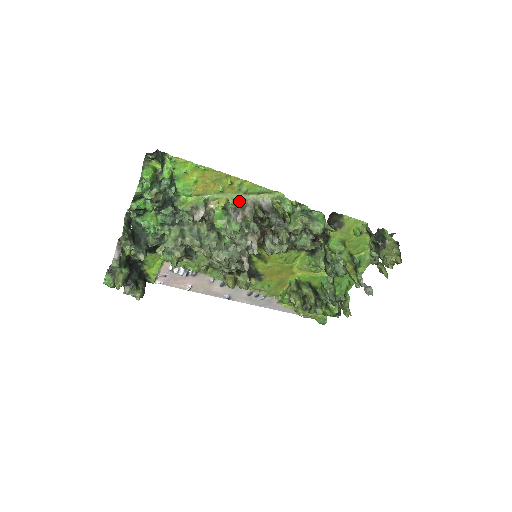
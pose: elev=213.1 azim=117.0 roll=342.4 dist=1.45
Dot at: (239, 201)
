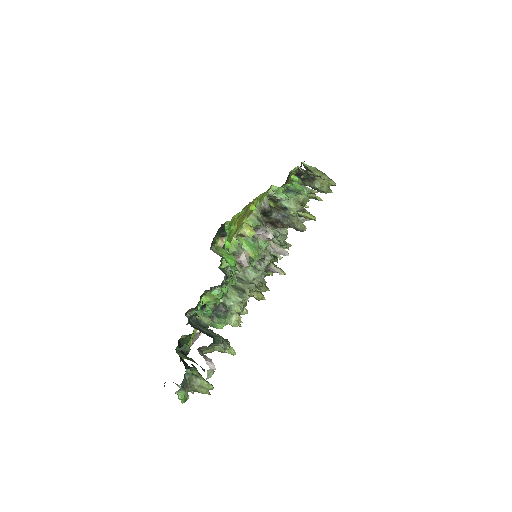
Dot at: (257, 219)
